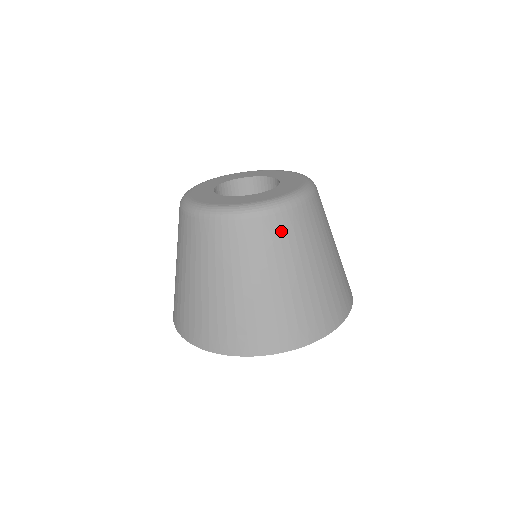
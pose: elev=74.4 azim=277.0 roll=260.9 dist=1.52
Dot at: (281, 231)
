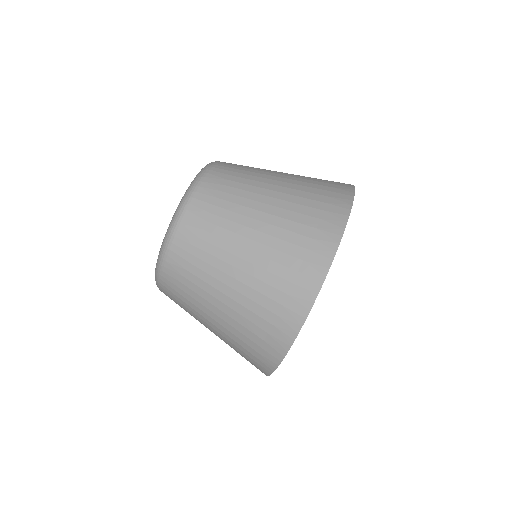
Dot at: (214, 195)
